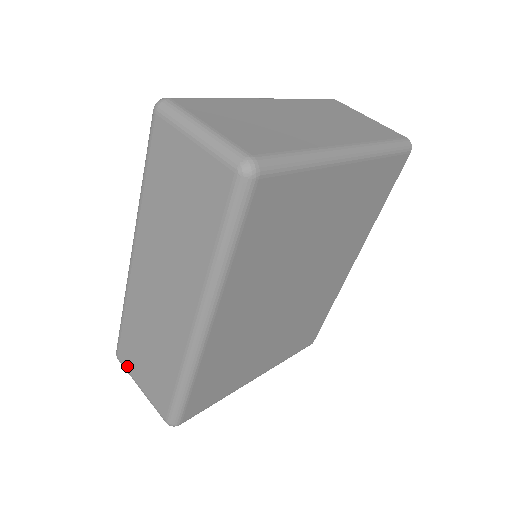
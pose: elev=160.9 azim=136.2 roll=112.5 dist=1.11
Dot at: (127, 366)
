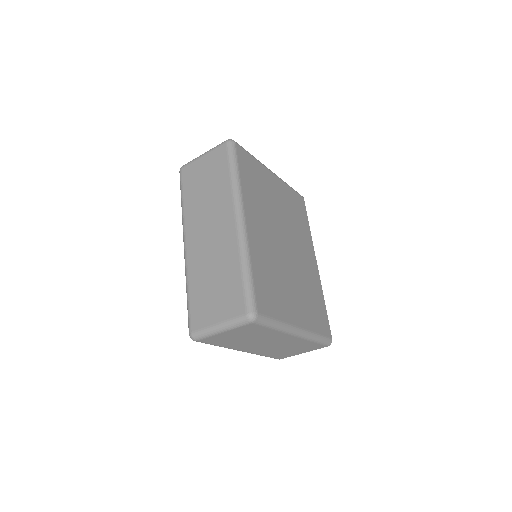
Dot at: (202, 324)
